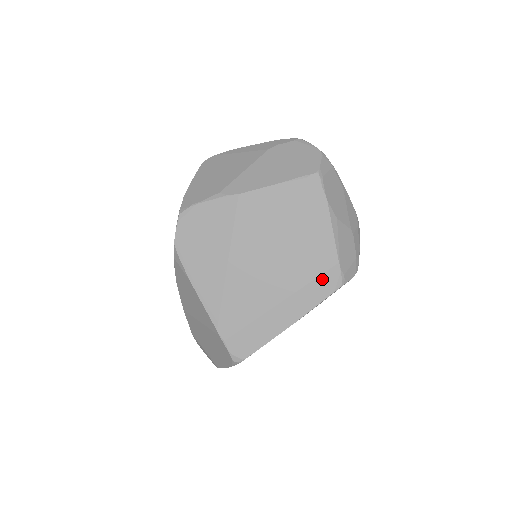
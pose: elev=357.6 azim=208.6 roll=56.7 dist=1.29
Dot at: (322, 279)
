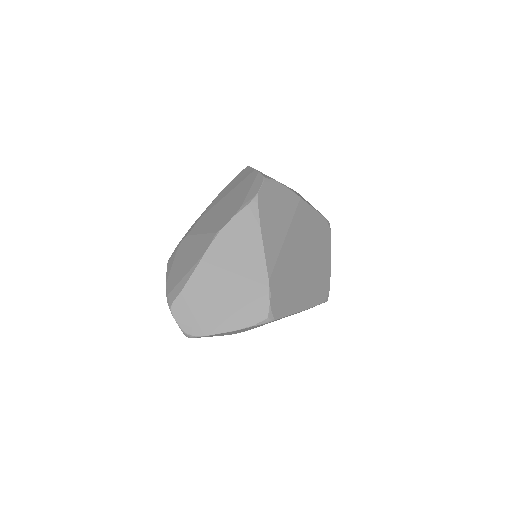
Dot at: (323, 288)
